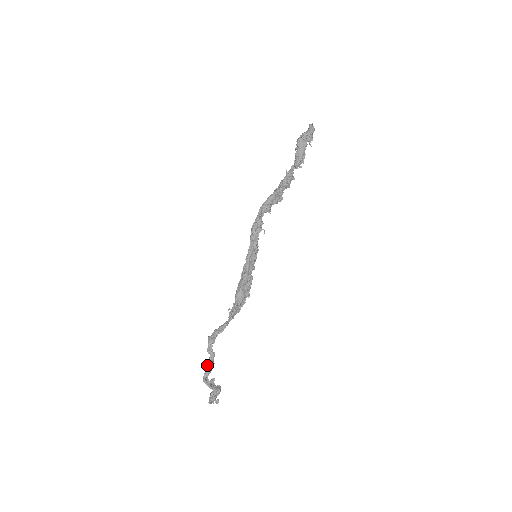
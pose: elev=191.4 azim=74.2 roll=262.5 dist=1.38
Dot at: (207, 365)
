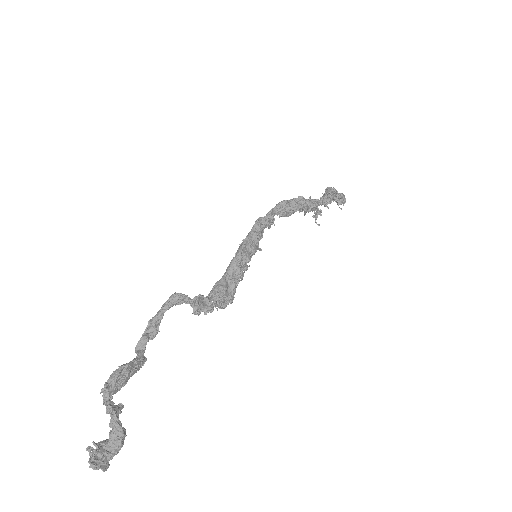
Dot at: (124, 365)
